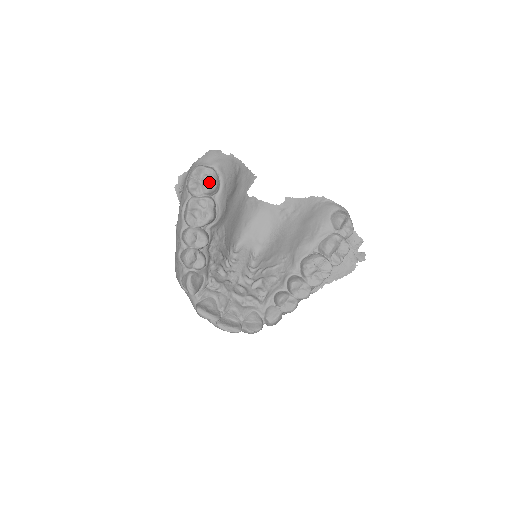
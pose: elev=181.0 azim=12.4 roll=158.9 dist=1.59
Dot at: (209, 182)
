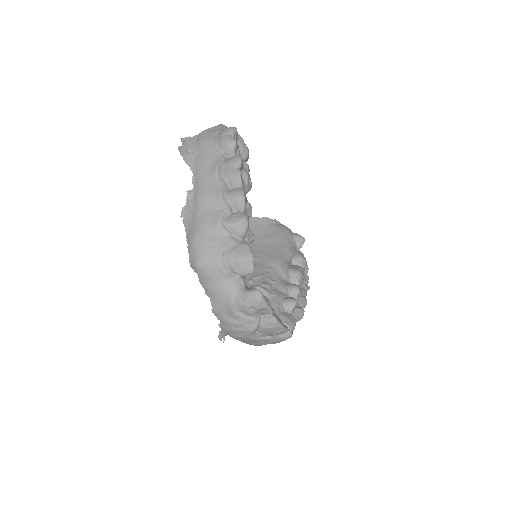
Dot at: (247, 148)
